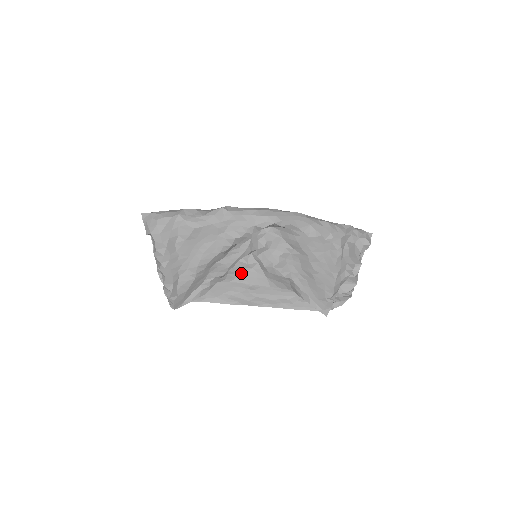
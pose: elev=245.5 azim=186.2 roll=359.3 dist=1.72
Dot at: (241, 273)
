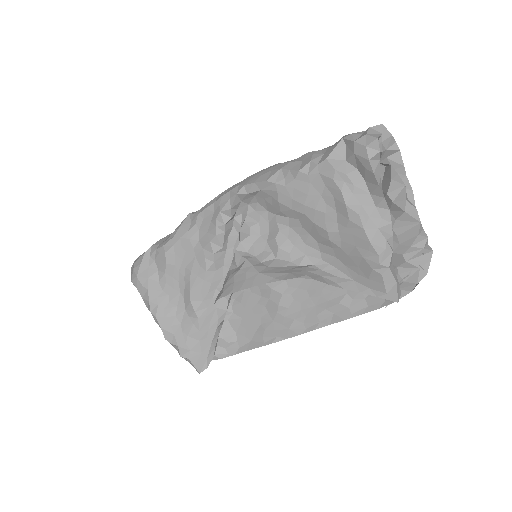
Dot at: (228, 282)
